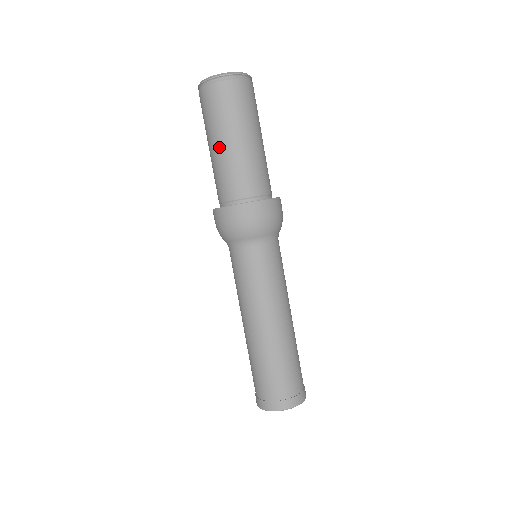
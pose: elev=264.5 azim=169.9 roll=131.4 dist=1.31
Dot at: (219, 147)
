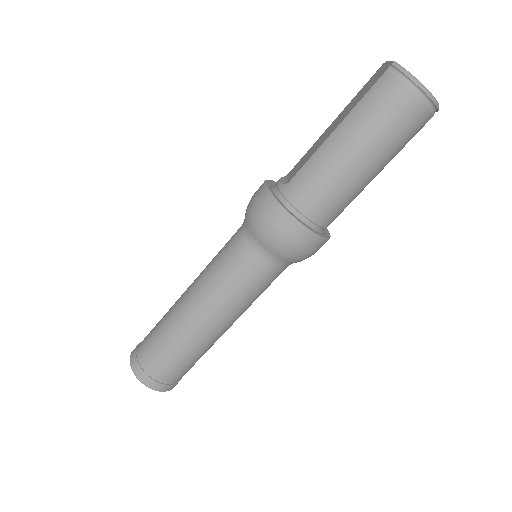
Dot at: (356, 163)
